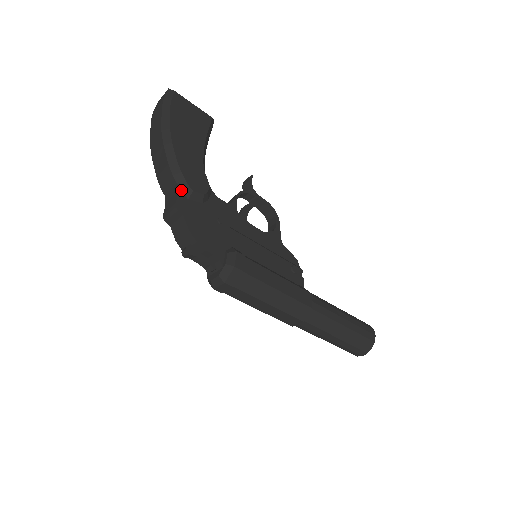
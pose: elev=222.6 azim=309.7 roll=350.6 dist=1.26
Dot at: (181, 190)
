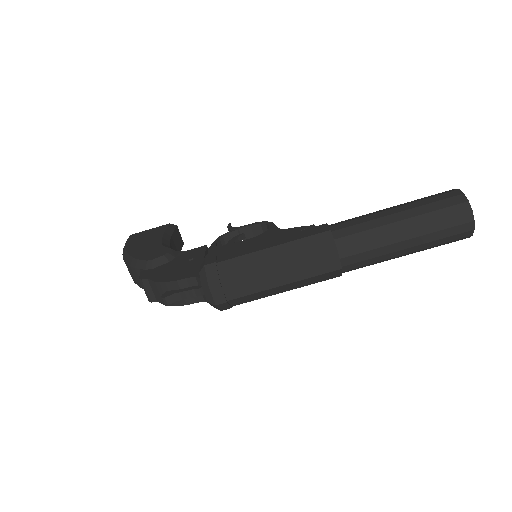
Dot at: (144, 269)
